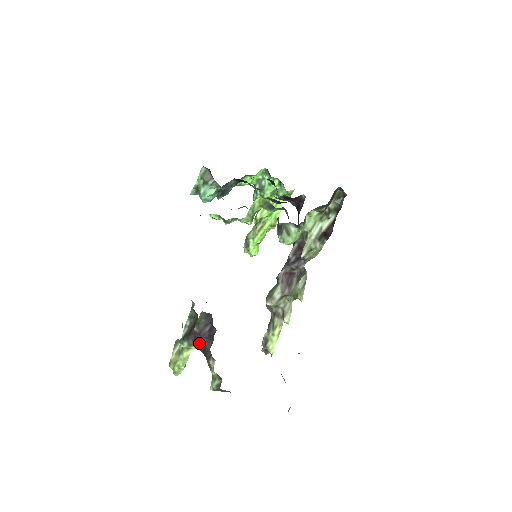
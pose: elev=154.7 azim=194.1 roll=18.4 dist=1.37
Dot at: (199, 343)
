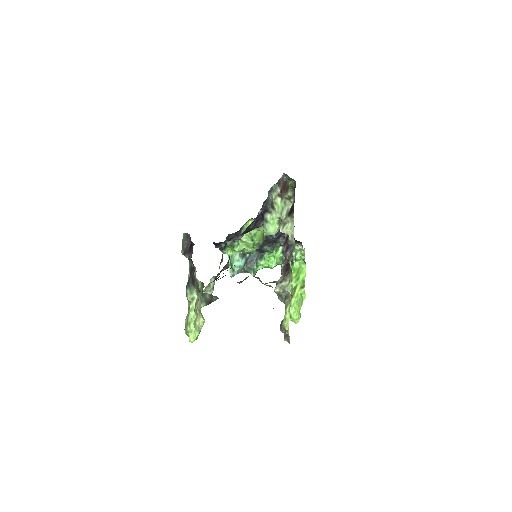
Dot at: (195, 281)
